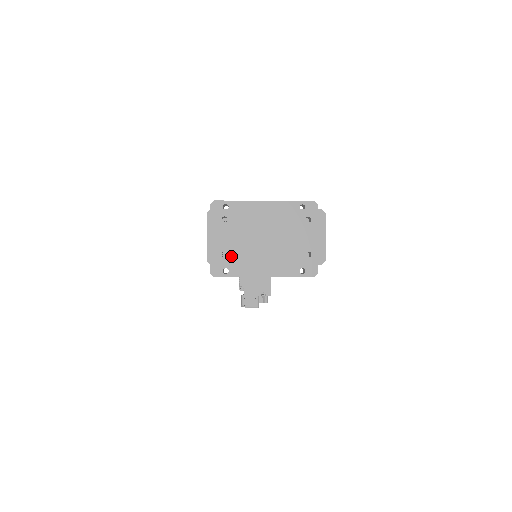
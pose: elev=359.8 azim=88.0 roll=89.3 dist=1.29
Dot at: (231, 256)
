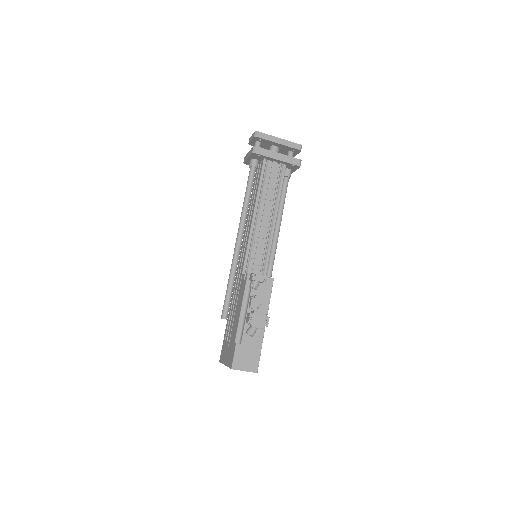
Dot at: (264, 135)
